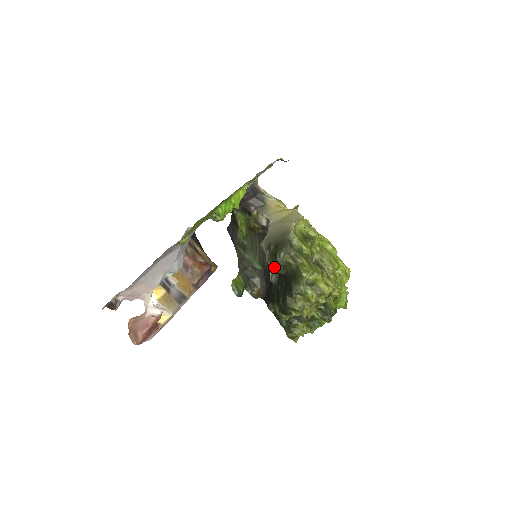
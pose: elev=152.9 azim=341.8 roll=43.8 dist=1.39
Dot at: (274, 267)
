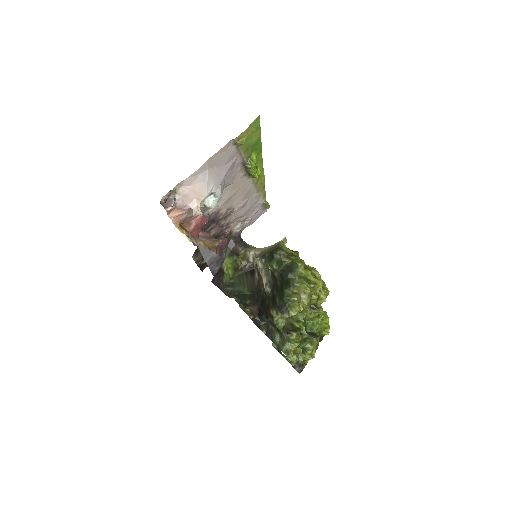
Dot at: (272, 263)
